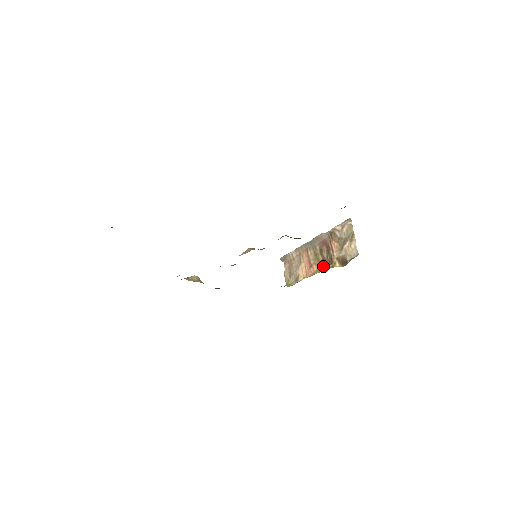
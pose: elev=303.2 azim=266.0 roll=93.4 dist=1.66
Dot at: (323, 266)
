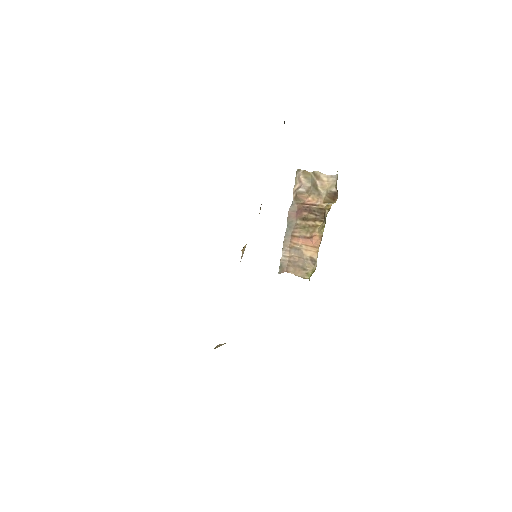
Dot at: (321, 223)
